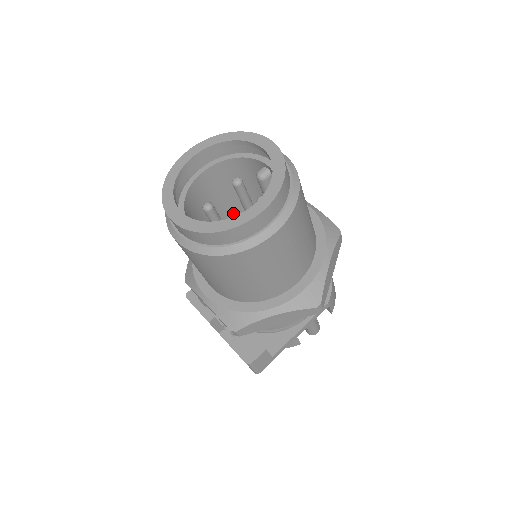
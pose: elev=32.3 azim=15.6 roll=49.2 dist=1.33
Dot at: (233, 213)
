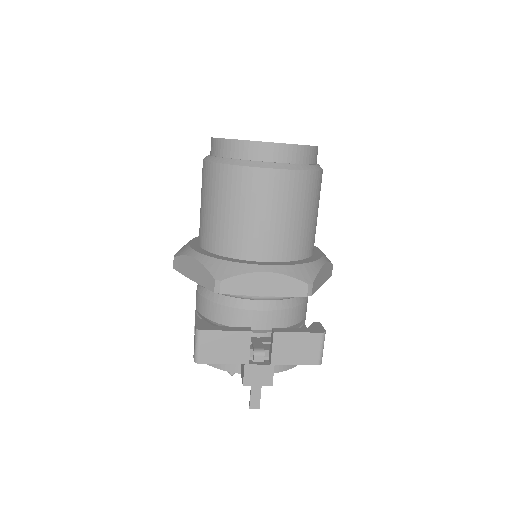
Dot at: occluded
